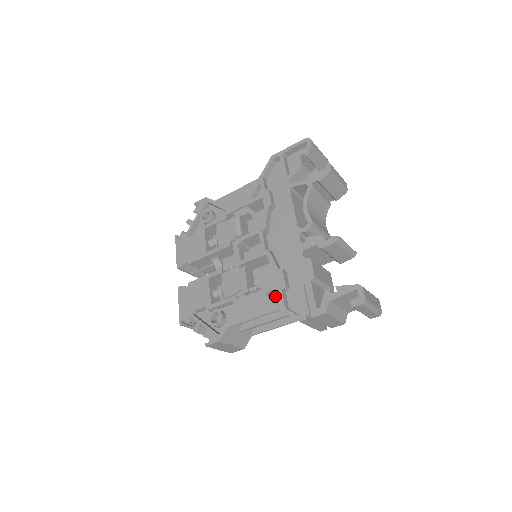
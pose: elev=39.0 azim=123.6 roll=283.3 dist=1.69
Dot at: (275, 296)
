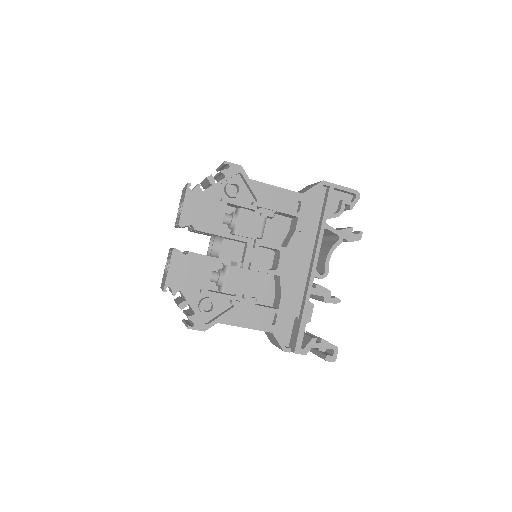
Dot at: (268, 314)
